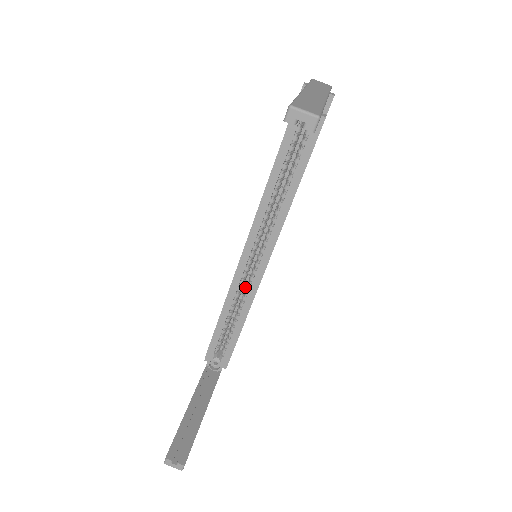
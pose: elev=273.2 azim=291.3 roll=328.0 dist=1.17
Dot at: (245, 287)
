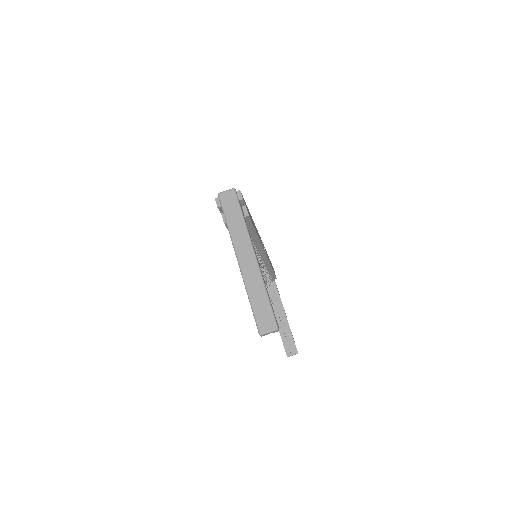
Dot at: occluded
